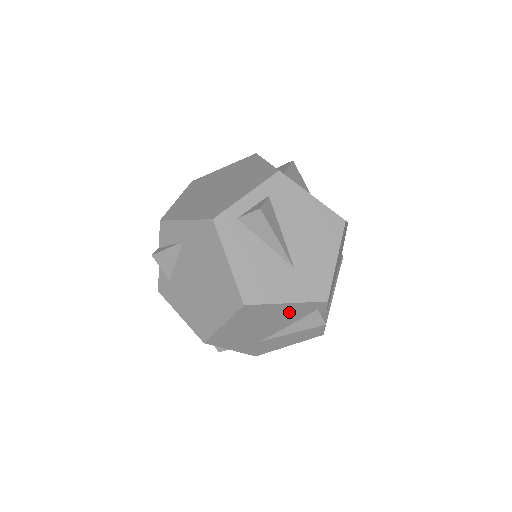
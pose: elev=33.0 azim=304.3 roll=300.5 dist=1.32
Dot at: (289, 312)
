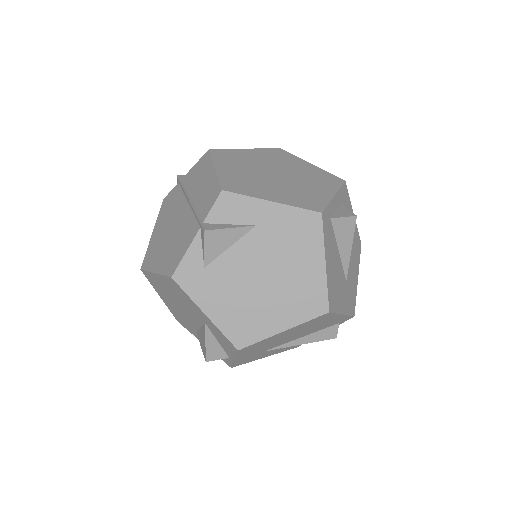
Dot at: (327, 323)
